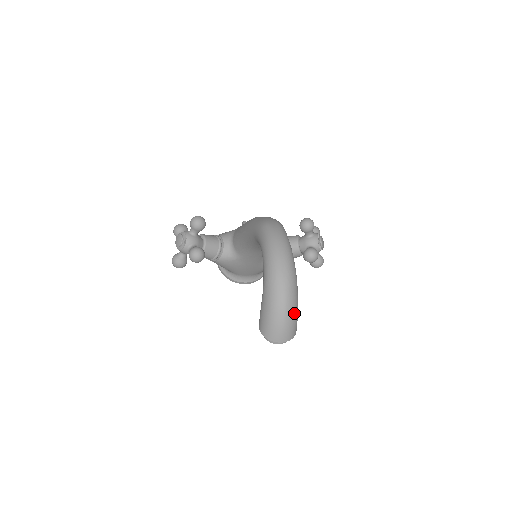
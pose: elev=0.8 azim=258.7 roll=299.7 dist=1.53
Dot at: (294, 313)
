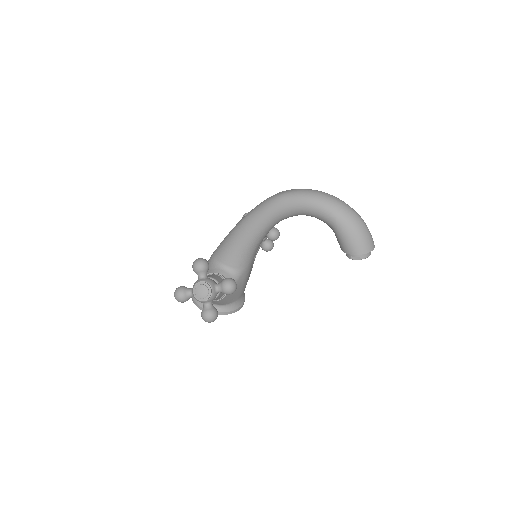
Dot at: occluded
